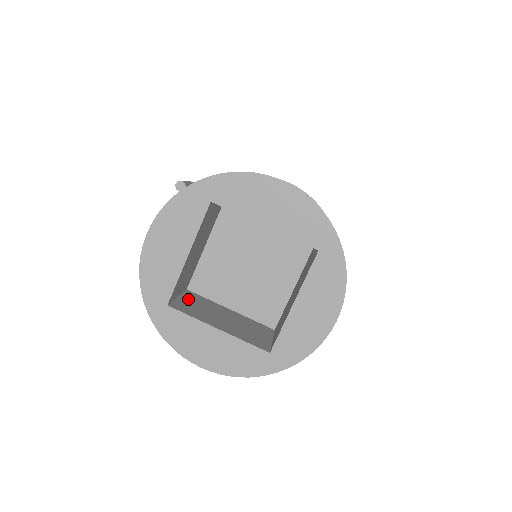
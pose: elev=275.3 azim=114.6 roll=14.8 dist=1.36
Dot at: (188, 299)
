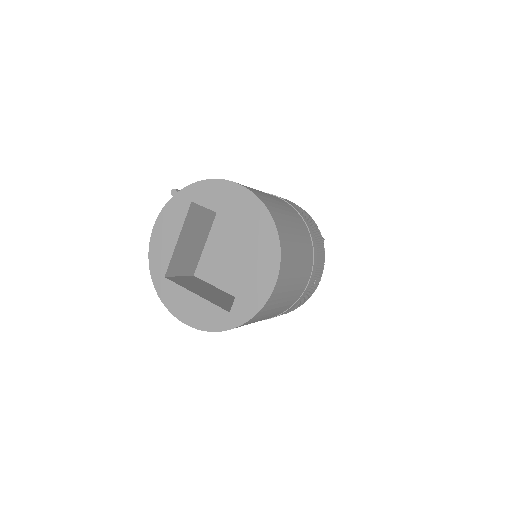
Dot at: (188, 279)
